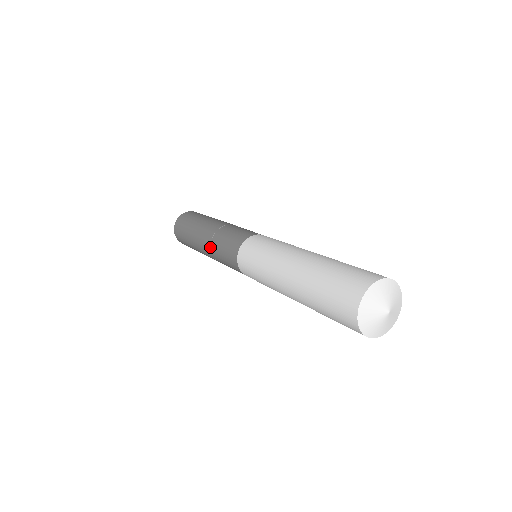
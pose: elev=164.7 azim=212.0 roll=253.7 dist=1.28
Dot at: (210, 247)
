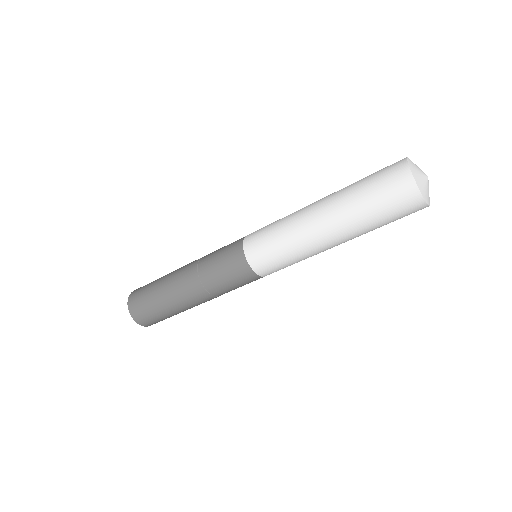
Dot at: (200, 282)
